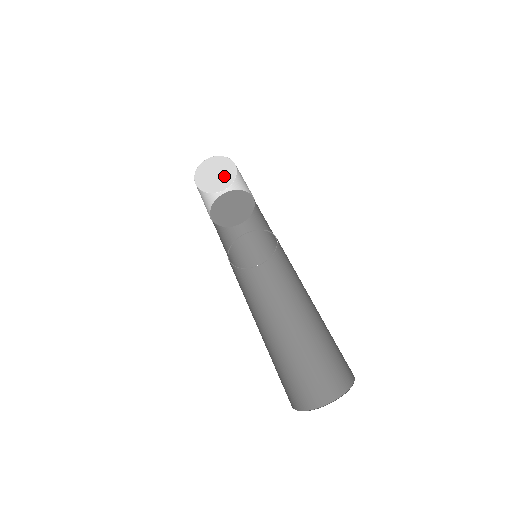
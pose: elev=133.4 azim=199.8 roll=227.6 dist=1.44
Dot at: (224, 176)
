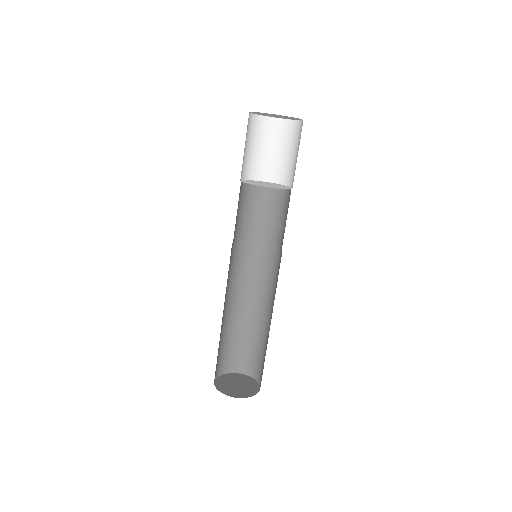
Dot at: occluded
